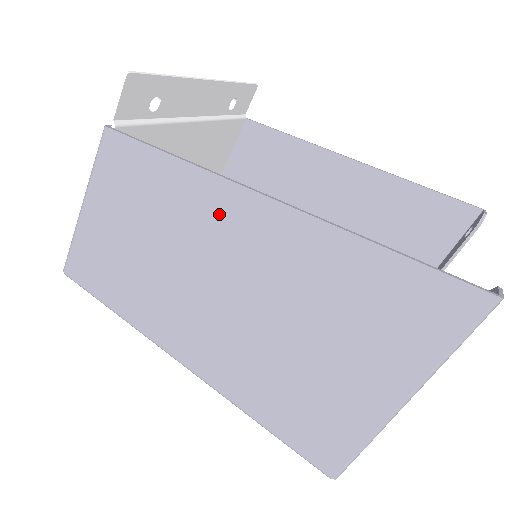
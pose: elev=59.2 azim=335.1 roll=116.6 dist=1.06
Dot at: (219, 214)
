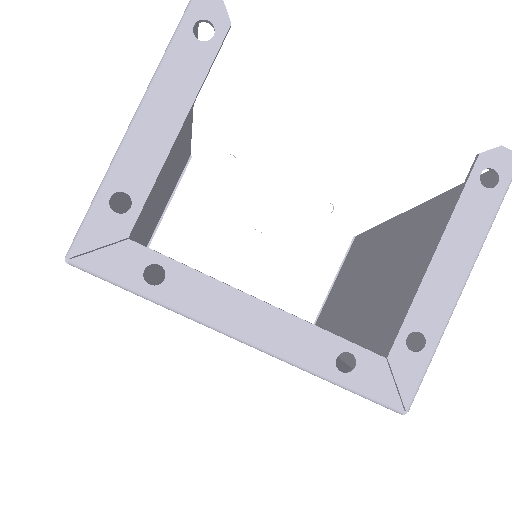
Dot at: occluded
